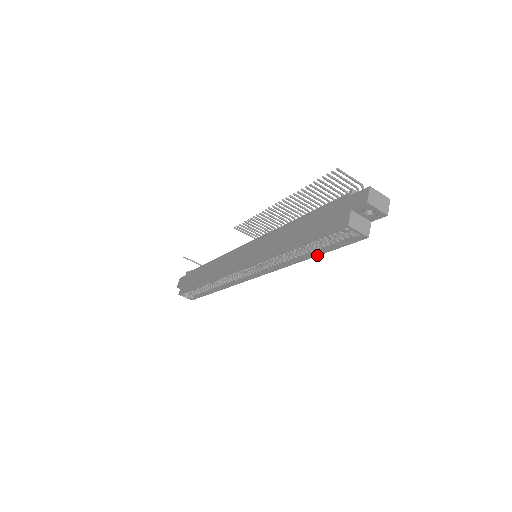
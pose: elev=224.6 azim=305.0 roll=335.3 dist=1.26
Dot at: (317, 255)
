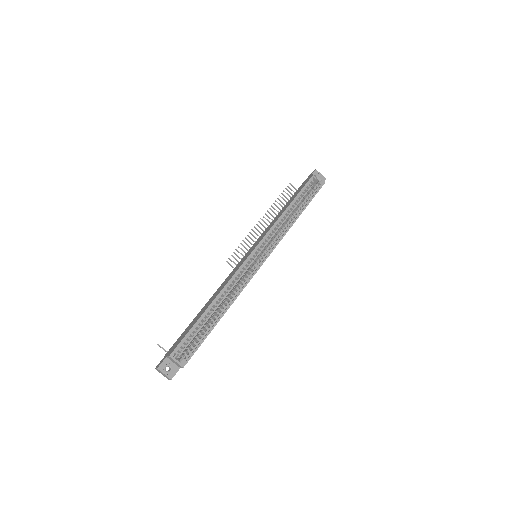
Dot at: (304, 209)
